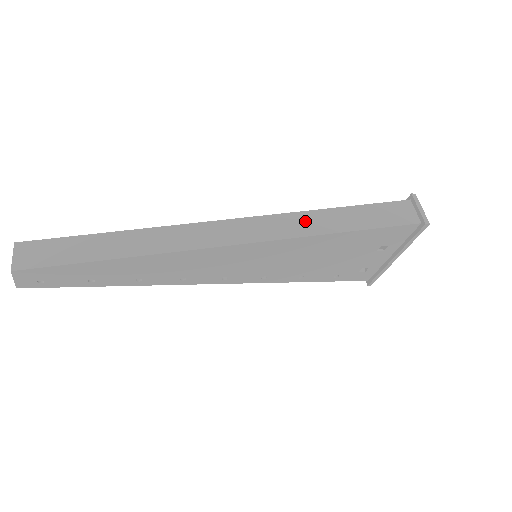
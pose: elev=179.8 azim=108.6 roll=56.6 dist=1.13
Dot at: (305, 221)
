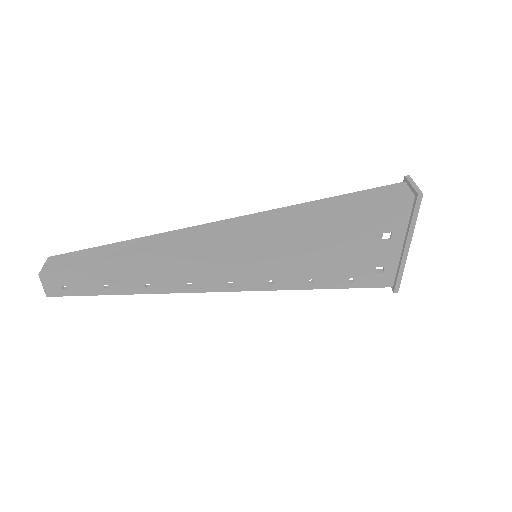
Dot at: (294, 211)
